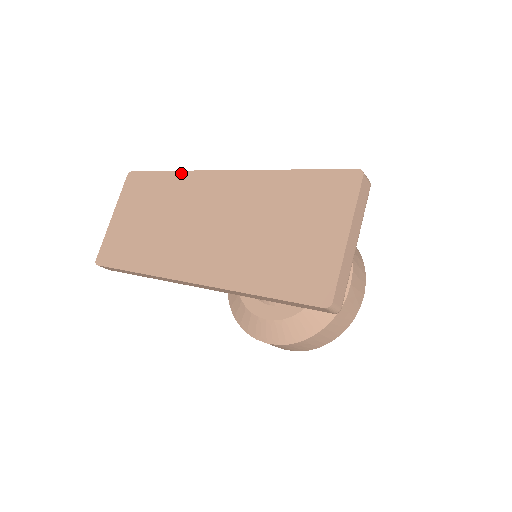
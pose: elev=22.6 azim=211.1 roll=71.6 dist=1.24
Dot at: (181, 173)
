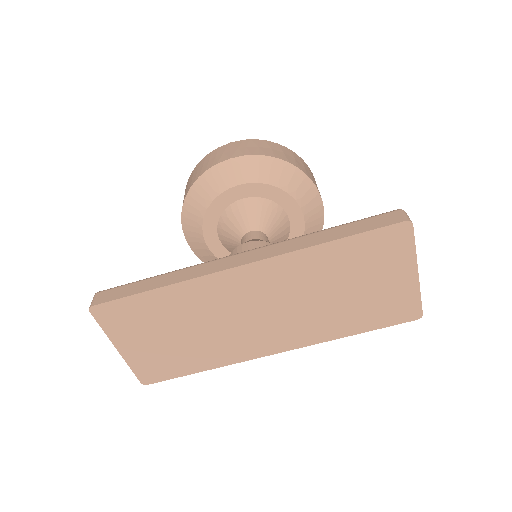
Dot at: (179, 286)
